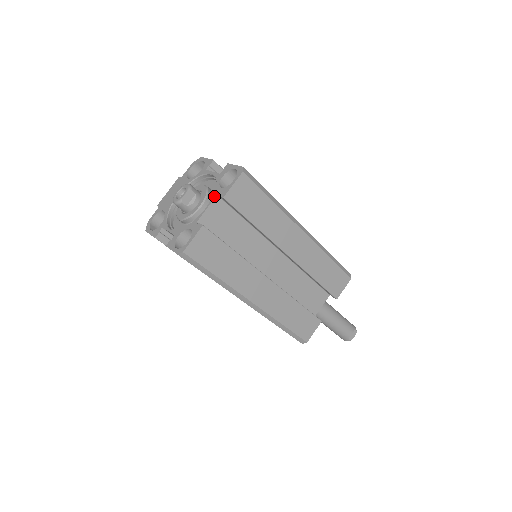
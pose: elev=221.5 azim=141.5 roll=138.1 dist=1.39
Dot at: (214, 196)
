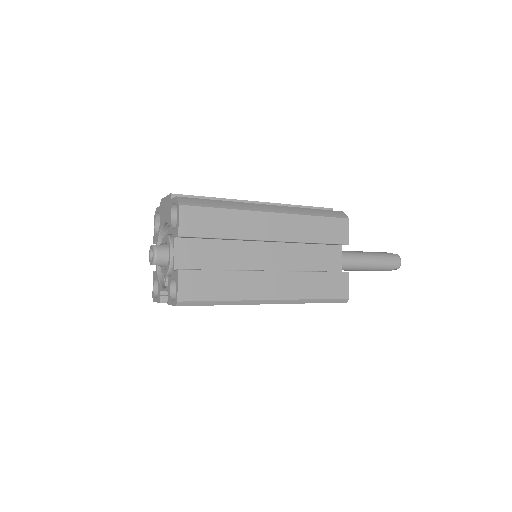
Dot at: (167, 289)
